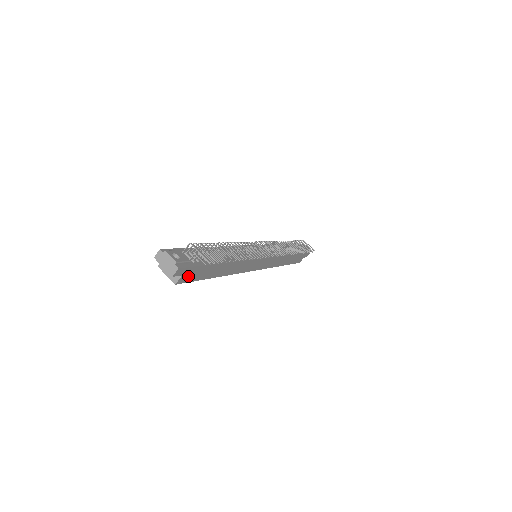
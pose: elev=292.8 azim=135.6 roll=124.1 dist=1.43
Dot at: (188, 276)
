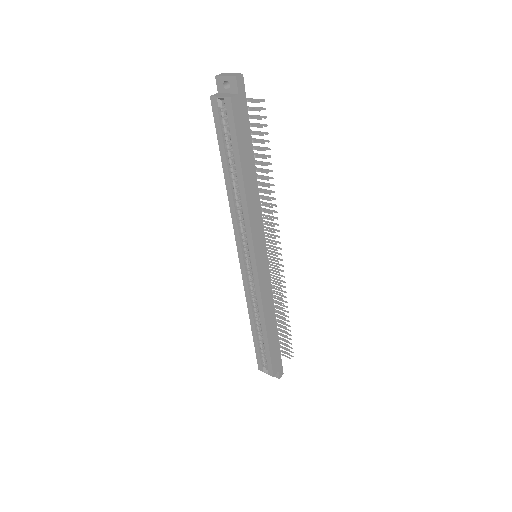
Dot at: (238, 110)
